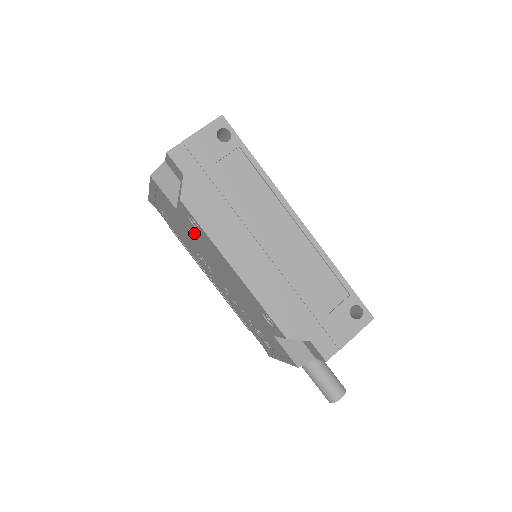
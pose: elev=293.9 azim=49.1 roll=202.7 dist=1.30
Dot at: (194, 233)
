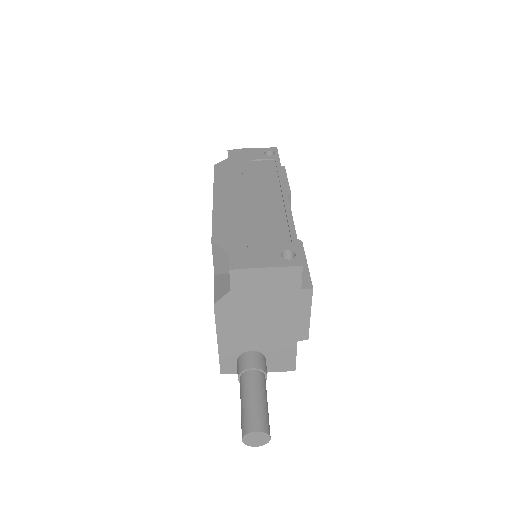
Dot at: occluded
